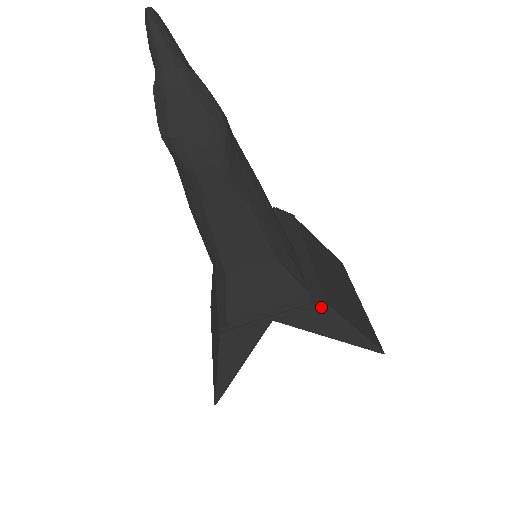
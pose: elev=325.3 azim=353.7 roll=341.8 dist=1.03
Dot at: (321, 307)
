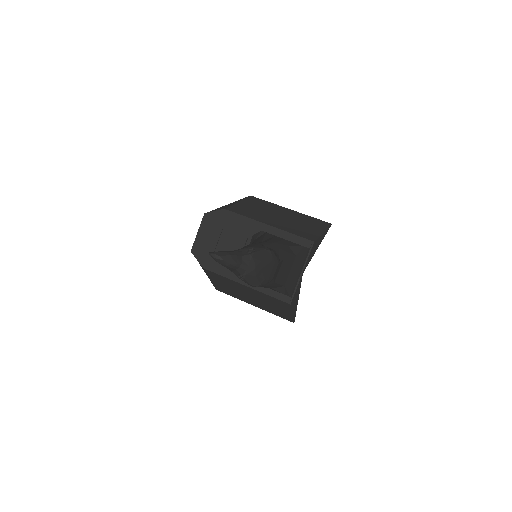
Dot at: (314, 246)
